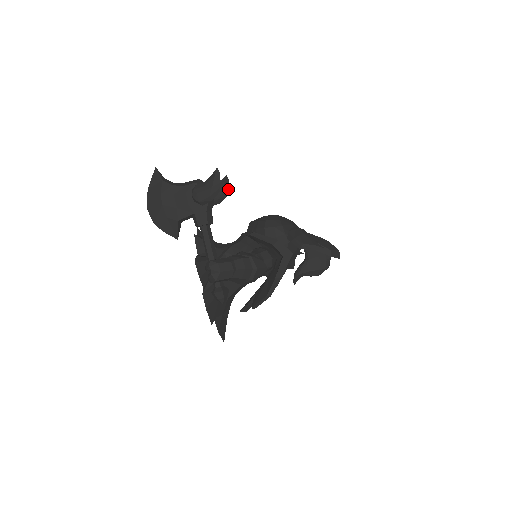
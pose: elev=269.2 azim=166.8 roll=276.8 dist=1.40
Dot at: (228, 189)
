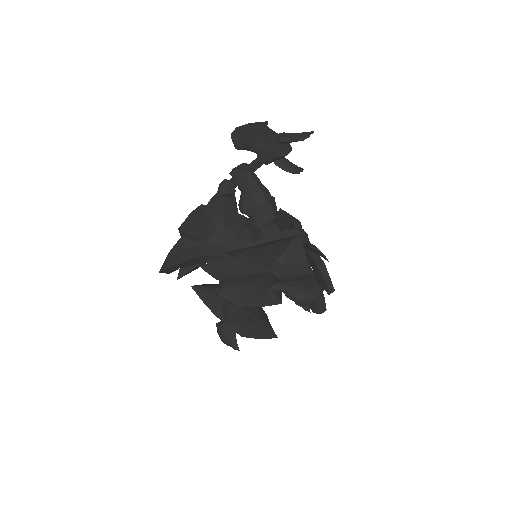
Dot at: (297, 172)
